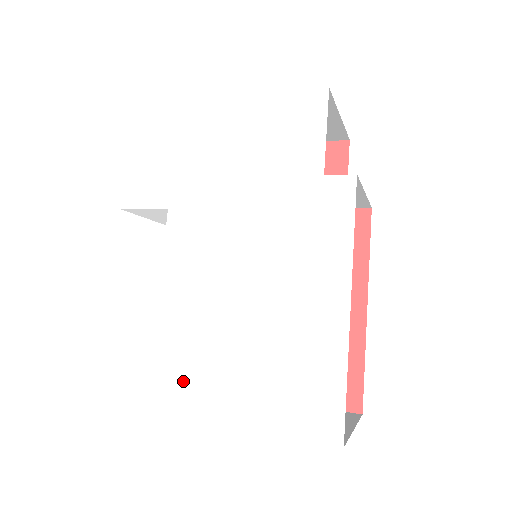
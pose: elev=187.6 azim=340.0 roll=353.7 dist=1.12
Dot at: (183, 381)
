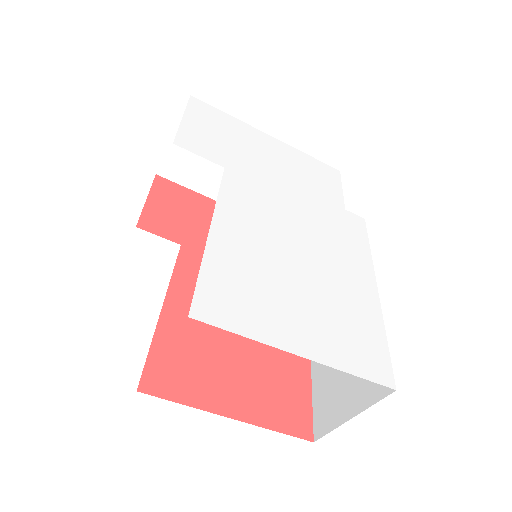
Dot at: (241, 299)
